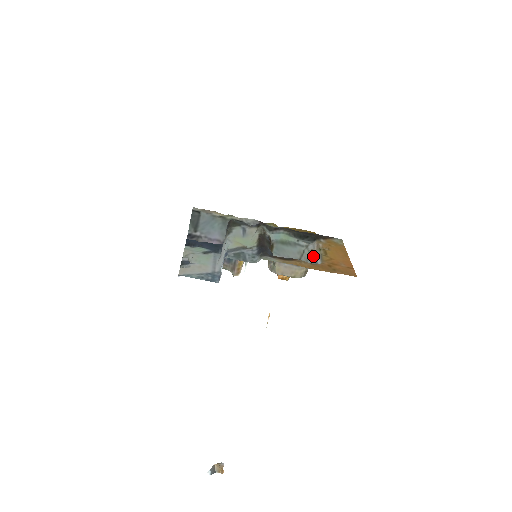
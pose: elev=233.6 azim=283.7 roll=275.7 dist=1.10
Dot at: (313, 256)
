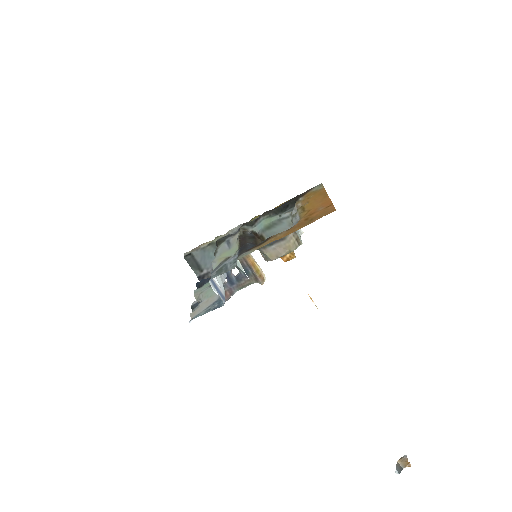
Dot at: (294, 220)
